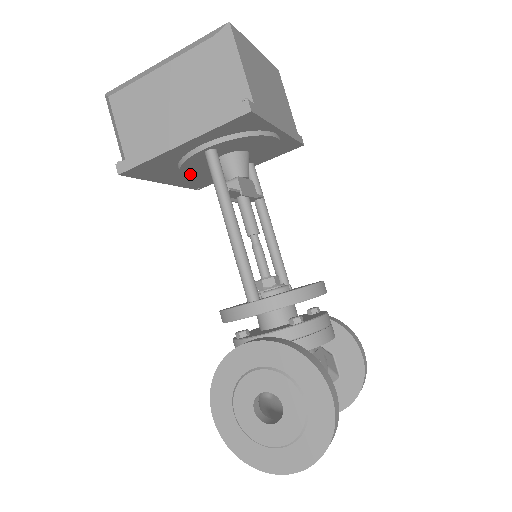
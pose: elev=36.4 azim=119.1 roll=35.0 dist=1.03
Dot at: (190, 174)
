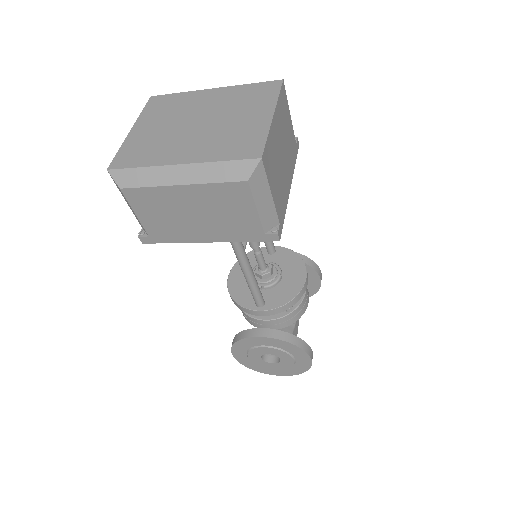
Dot at: occluded
